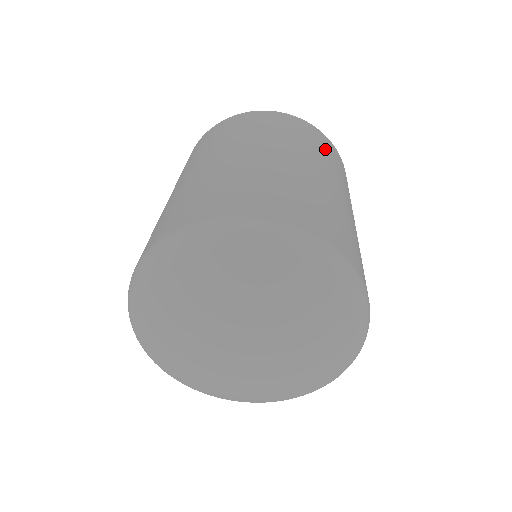
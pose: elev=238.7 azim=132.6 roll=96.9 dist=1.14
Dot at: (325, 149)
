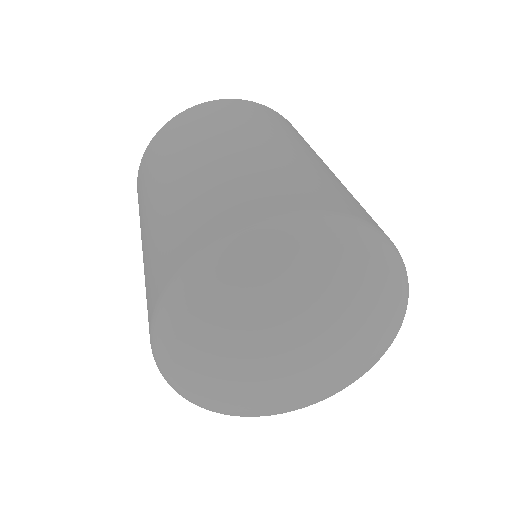
Dot at: (261, 115)
